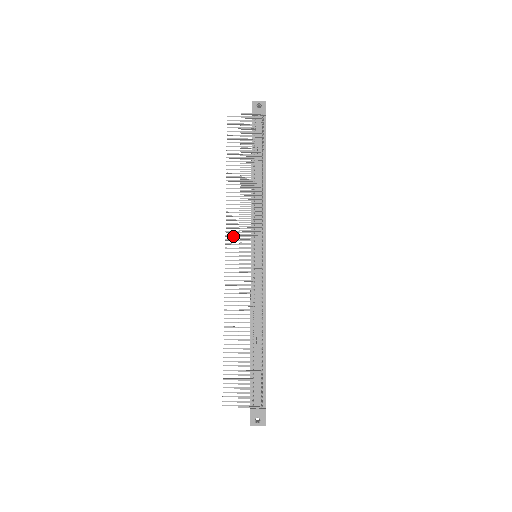
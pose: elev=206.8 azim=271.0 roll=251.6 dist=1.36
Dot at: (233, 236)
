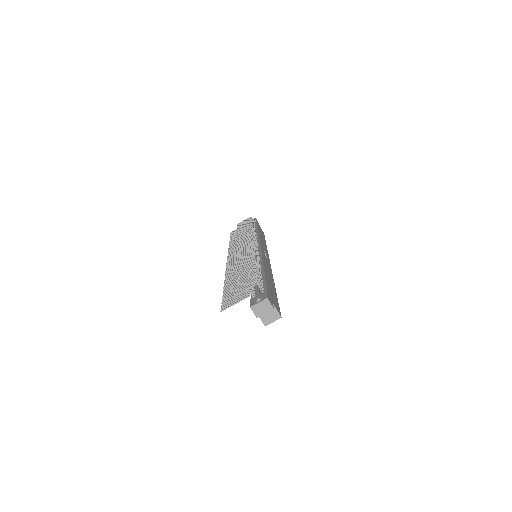
Dot at: (233, 253)
